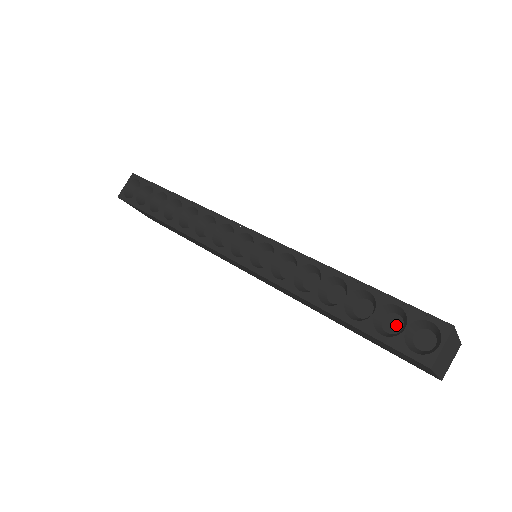
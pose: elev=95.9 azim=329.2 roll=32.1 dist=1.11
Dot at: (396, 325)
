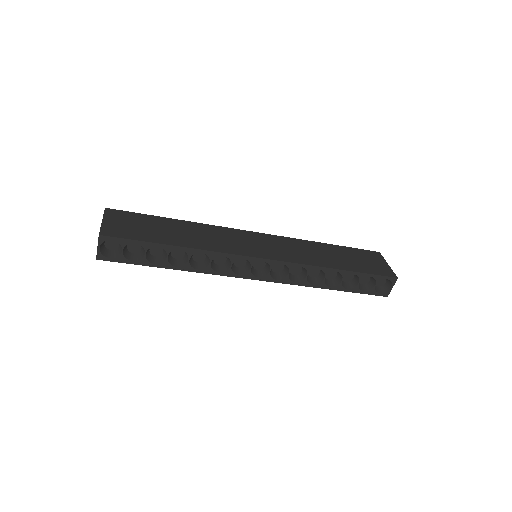
Dot at: (366, 280)
